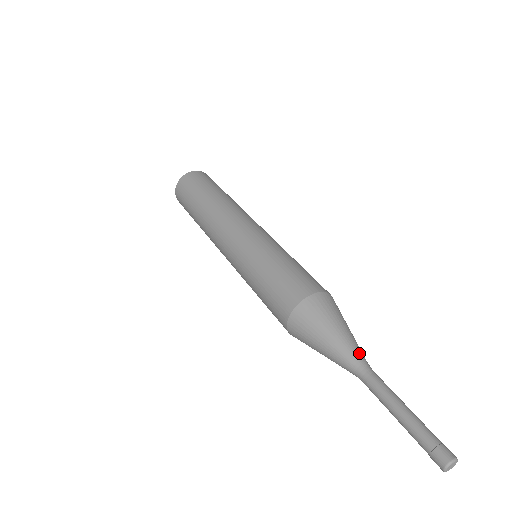
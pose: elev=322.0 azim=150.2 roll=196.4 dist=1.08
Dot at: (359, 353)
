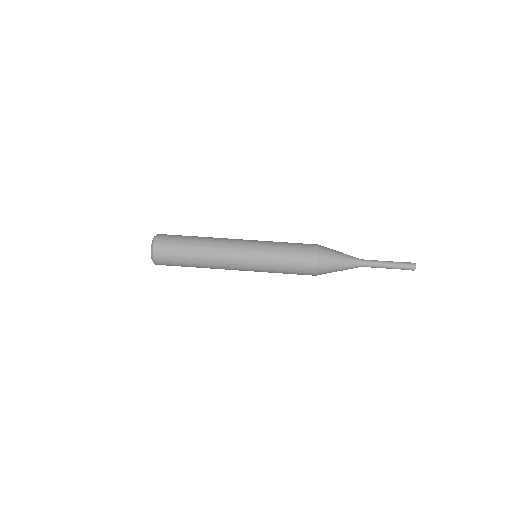
Dot at: (355, 260)
